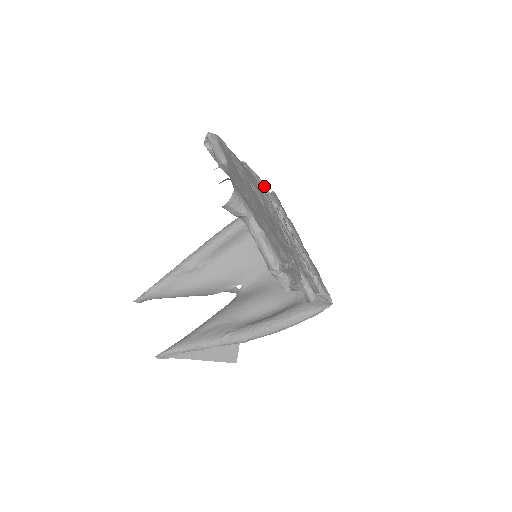
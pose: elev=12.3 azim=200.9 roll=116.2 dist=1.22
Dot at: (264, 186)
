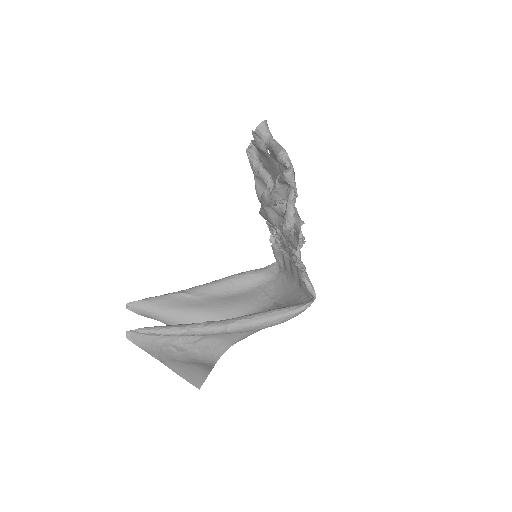
Dot at: occluded
